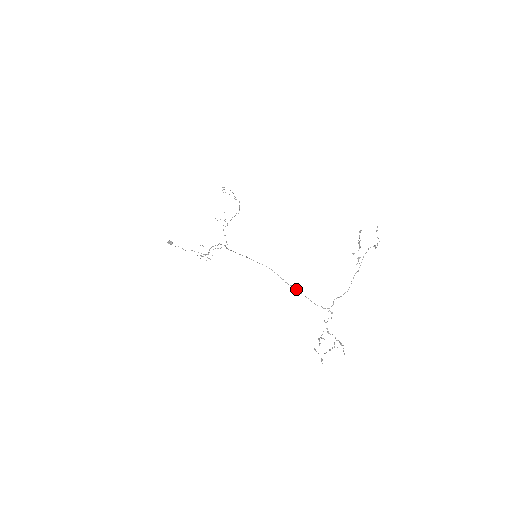
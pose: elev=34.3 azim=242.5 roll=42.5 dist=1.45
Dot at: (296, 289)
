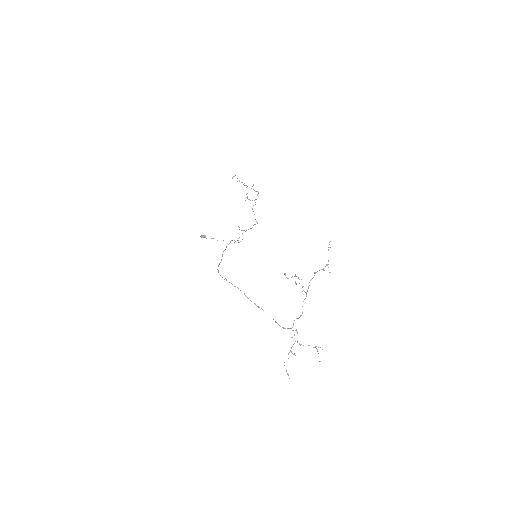
Dot at: (263, 310)
